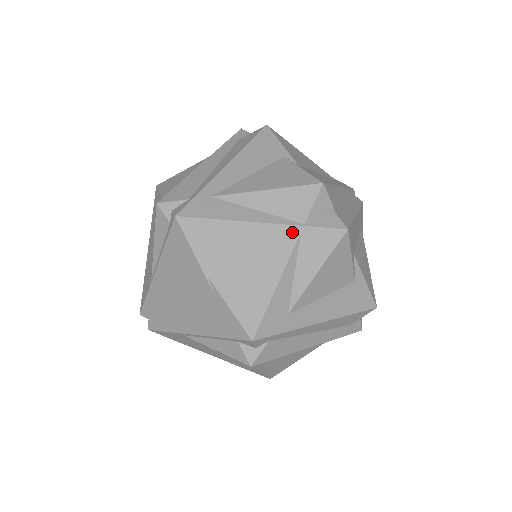
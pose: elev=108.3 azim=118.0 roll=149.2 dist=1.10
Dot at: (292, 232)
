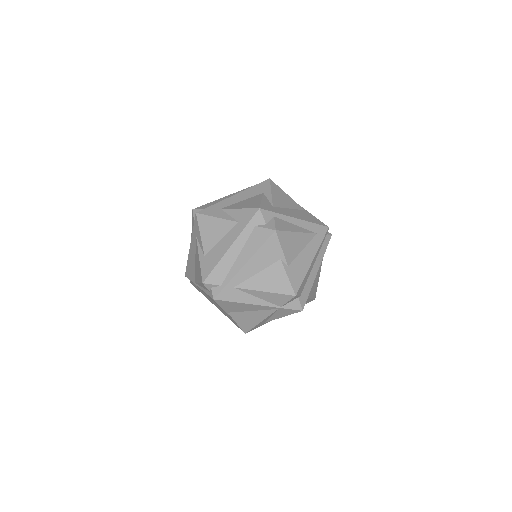
Dot at: (274, 309)
